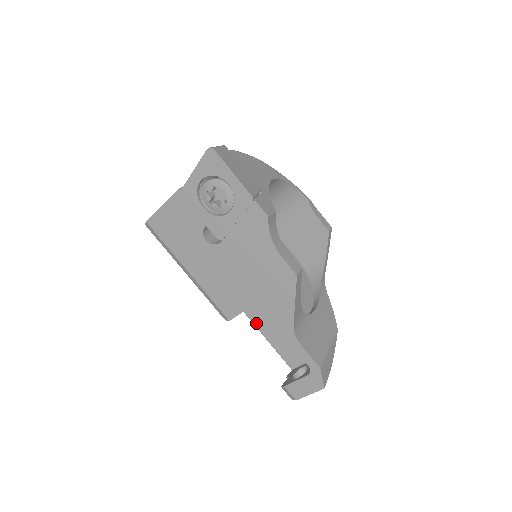
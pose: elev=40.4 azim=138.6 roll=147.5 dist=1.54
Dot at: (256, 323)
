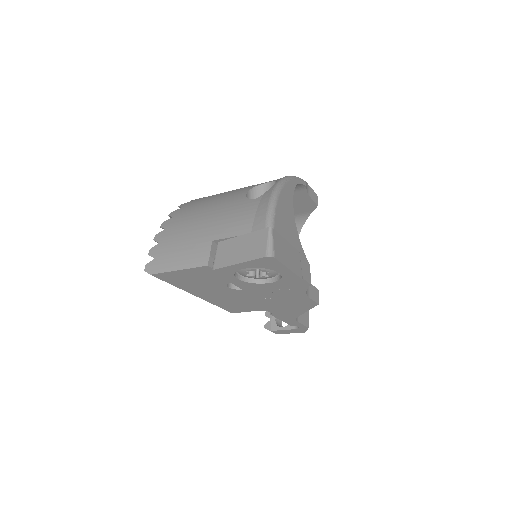
Dot at: occluded
